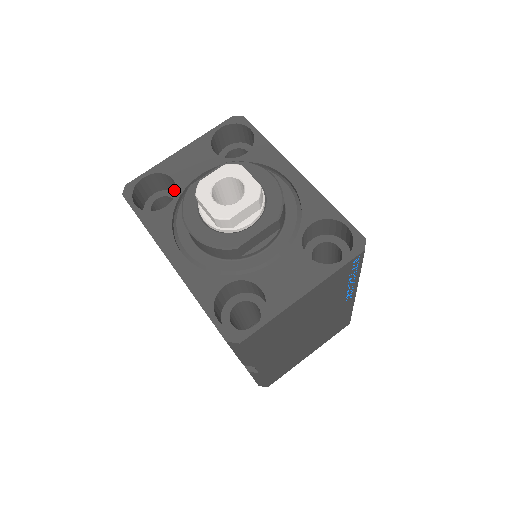
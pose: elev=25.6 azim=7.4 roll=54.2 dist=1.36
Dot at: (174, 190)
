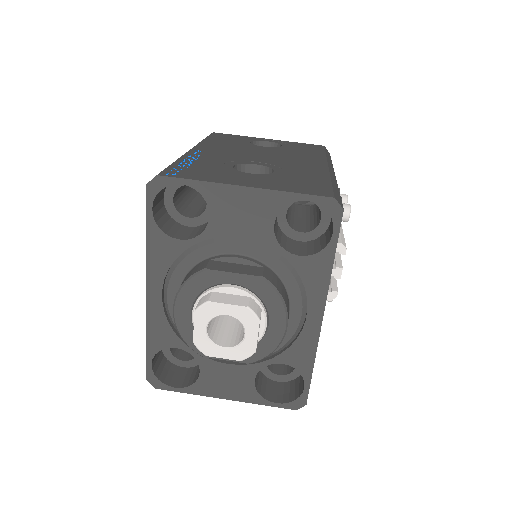
Dot at: occluded
